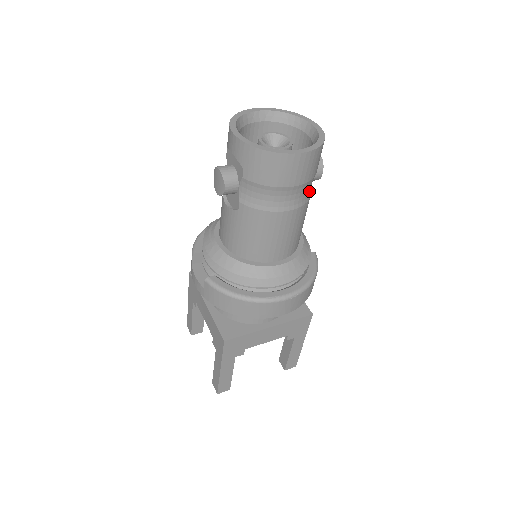
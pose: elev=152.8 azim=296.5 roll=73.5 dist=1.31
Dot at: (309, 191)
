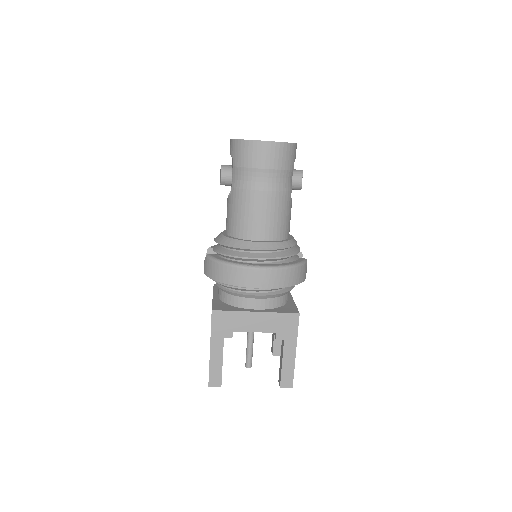
Dot at: (284, 184)
